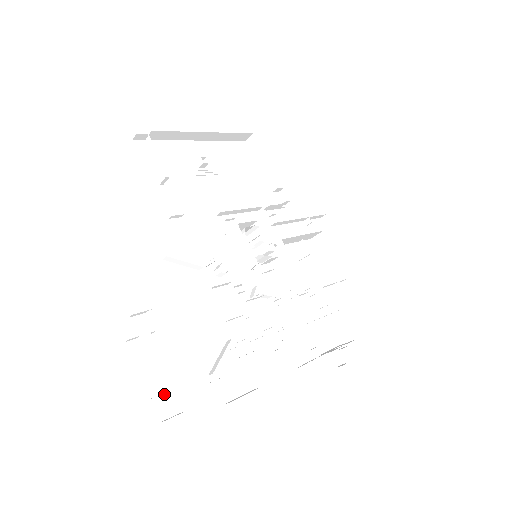
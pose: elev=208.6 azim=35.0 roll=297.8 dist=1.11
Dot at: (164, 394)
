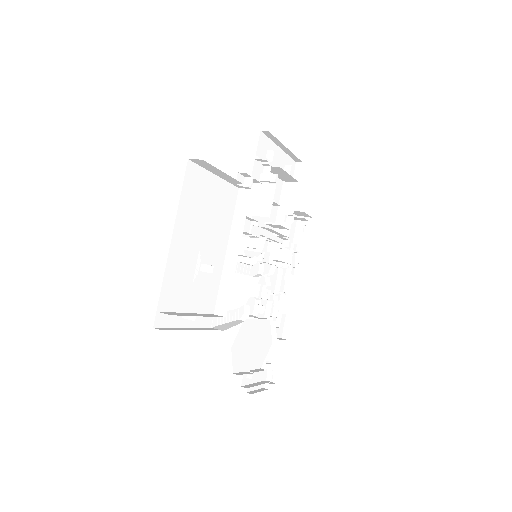
Dot at: (266, 376)
